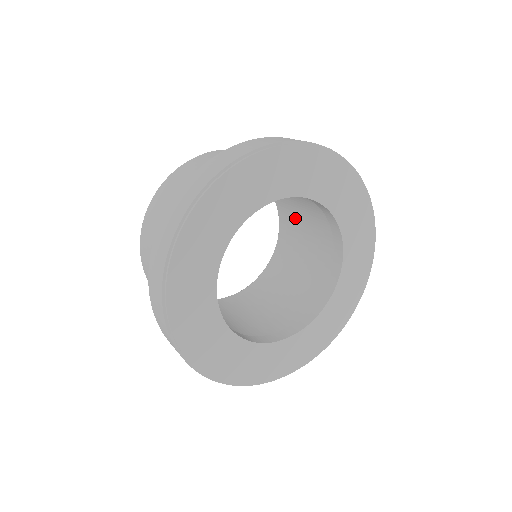
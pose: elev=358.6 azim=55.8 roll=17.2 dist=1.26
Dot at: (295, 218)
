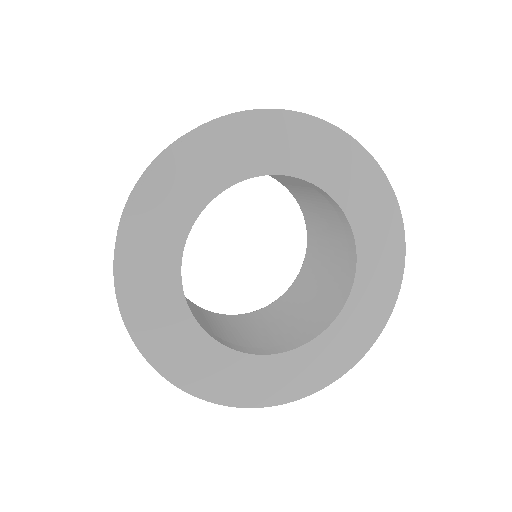
Dot at: (316, 217)
